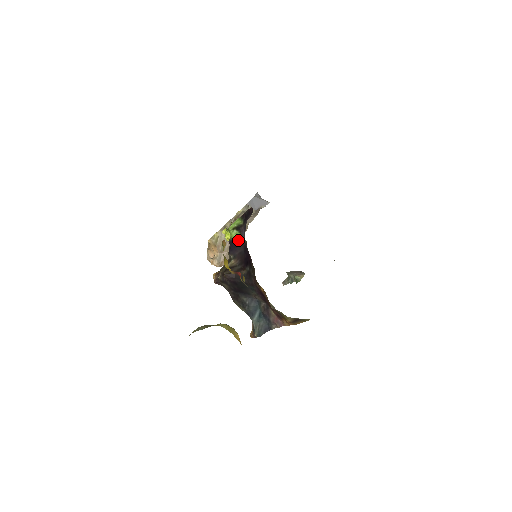
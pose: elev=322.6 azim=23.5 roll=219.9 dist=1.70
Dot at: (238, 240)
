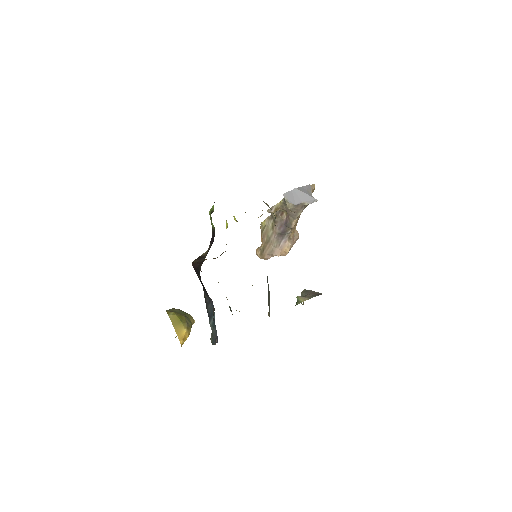
Dot at: (213, 229)
